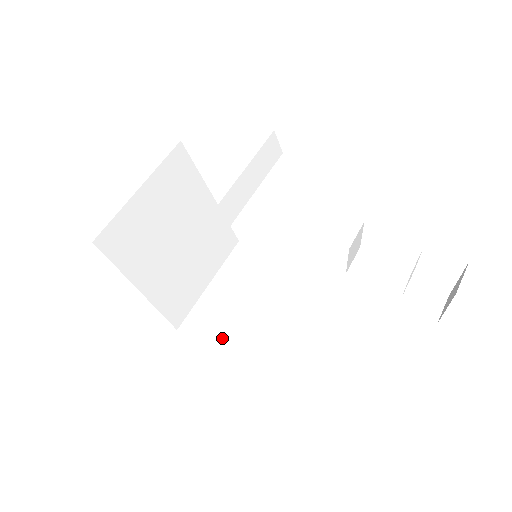
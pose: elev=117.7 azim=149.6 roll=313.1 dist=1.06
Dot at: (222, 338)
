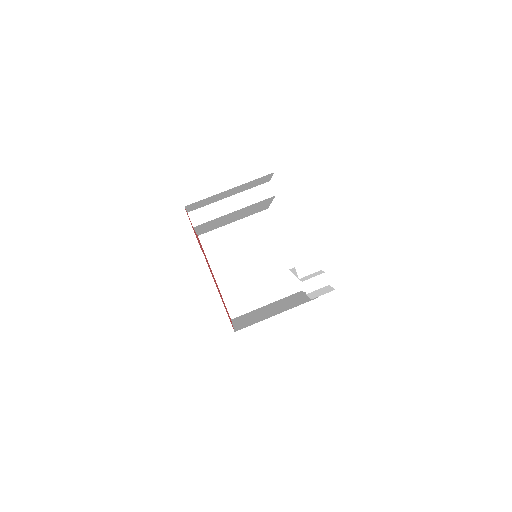
Dot at: (240, 321)
